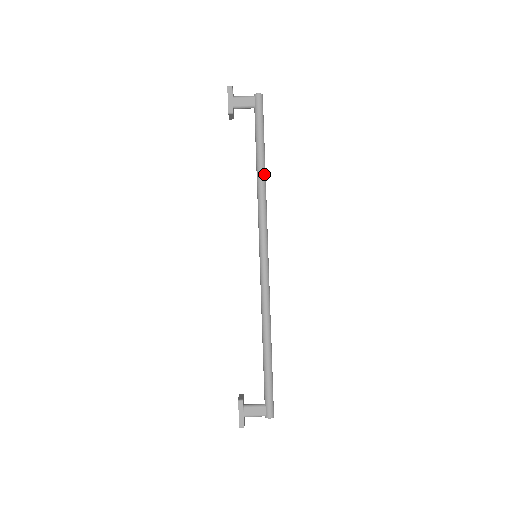
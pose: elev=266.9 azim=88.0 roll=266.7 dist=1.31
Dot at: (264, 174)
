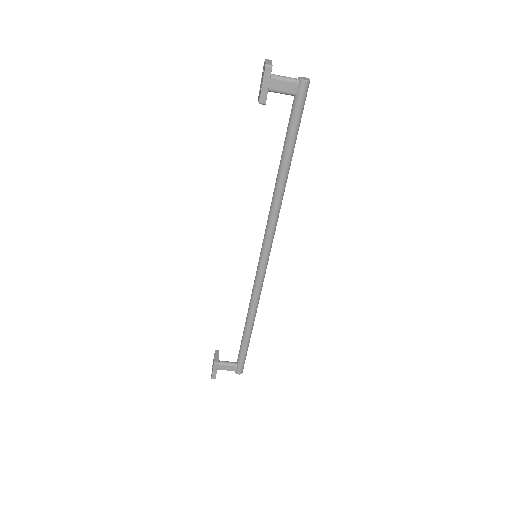
Dot at: (286, 180)
